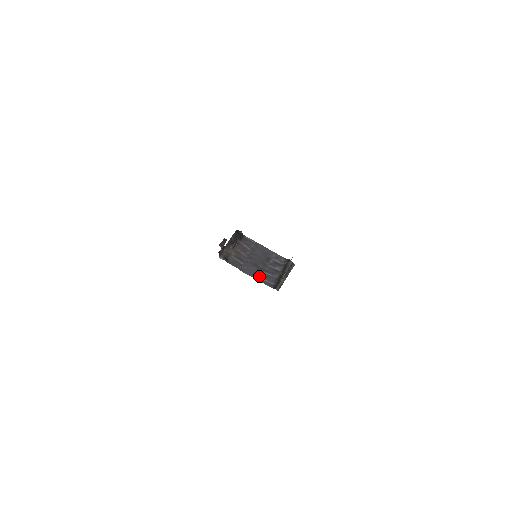
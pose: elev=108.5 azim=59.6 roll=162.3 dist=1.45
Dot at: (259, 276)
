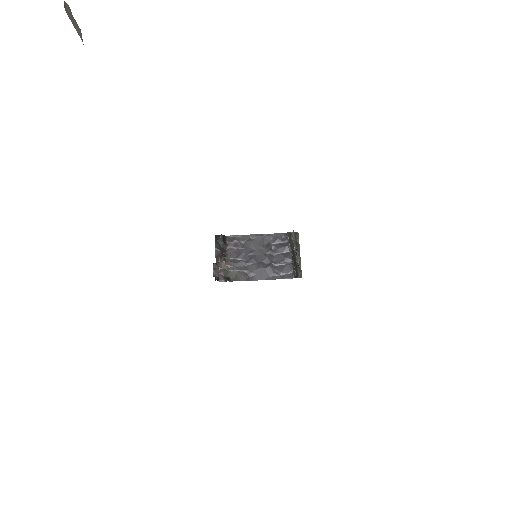
Dot at: (272, 274)
